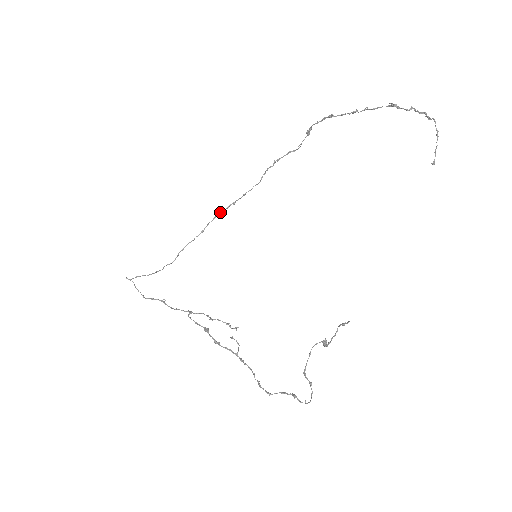
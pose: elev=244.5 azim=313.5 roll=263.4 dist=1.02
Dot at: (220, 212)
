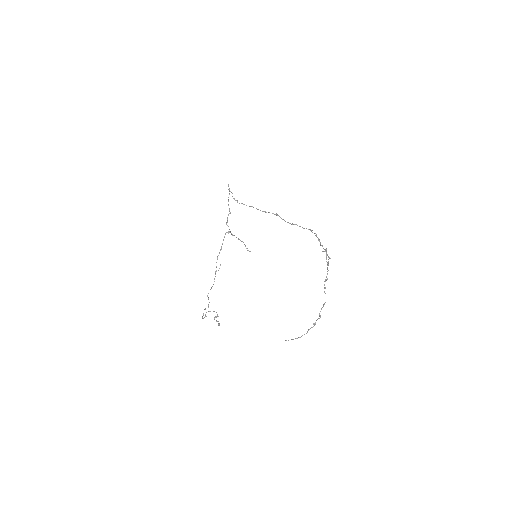
Dot at: (279, 216)
